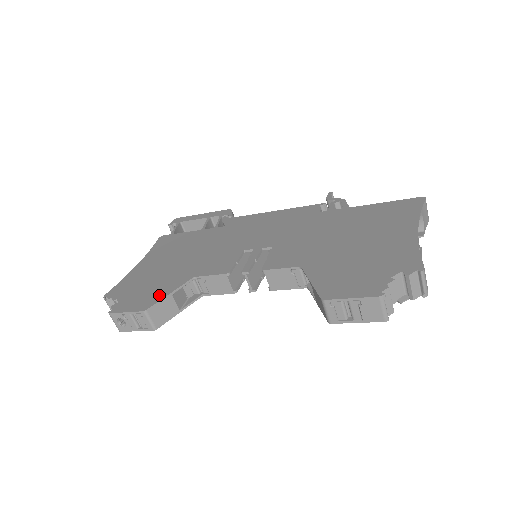
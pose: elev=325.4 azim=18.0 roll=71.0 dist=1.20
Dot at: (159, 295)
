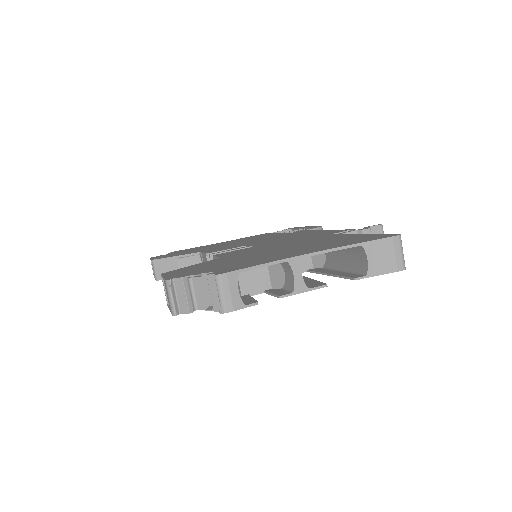
Dot at: (173, 255)
